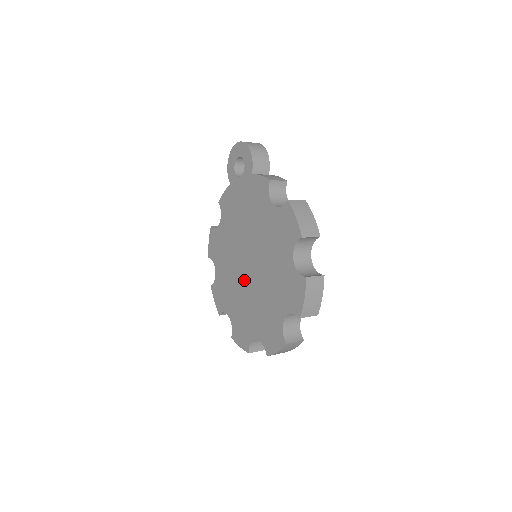
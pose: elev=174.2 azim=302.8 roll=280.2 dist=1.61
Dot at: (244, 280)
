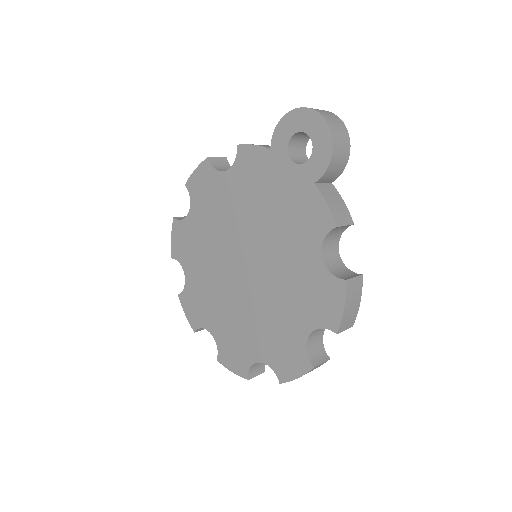
Dot at: (227, 272)
